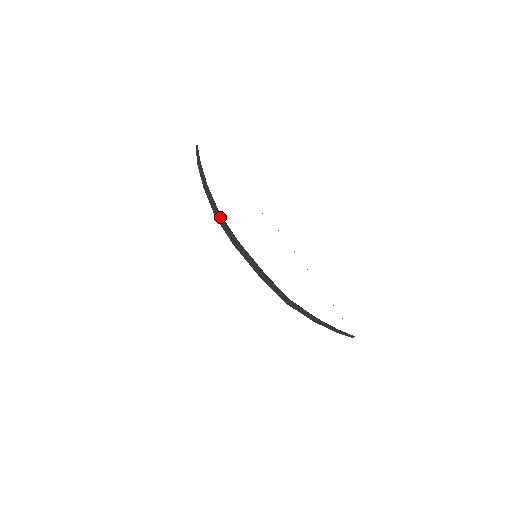
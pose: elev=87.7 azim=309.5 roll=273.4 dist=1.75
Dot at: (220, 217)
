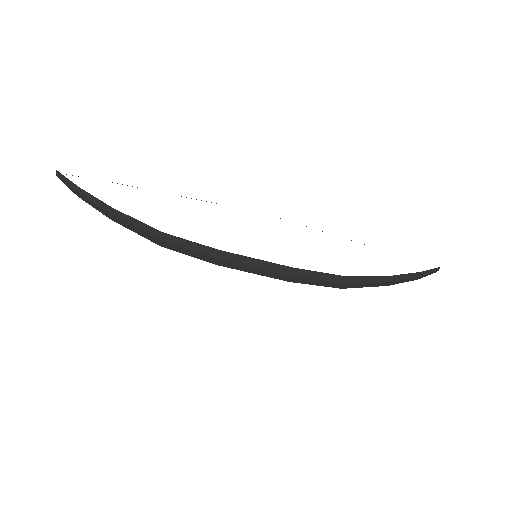
Dot at: (167, 236)
